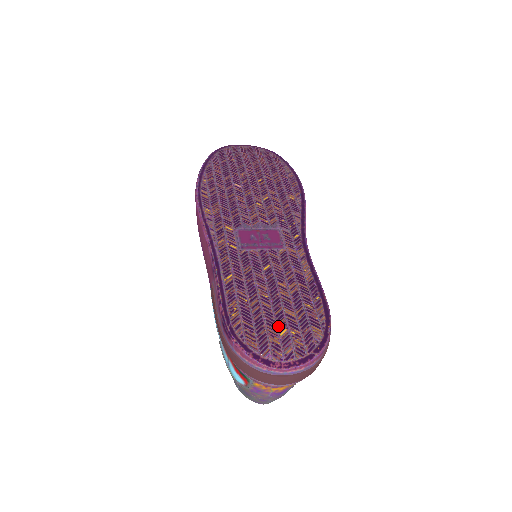
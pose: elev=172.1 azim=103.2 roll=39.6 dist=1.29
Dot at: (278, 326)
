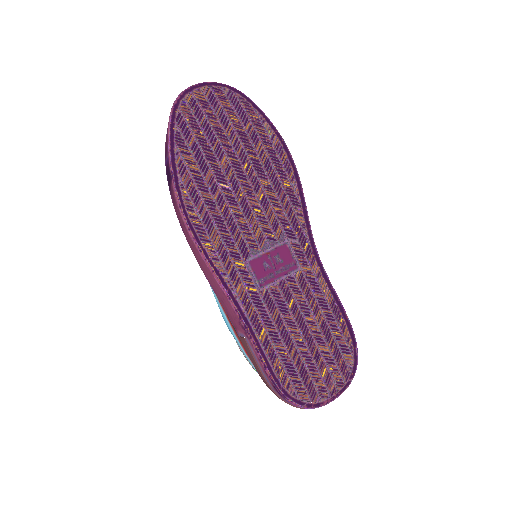
Dot at: (319, 368)
